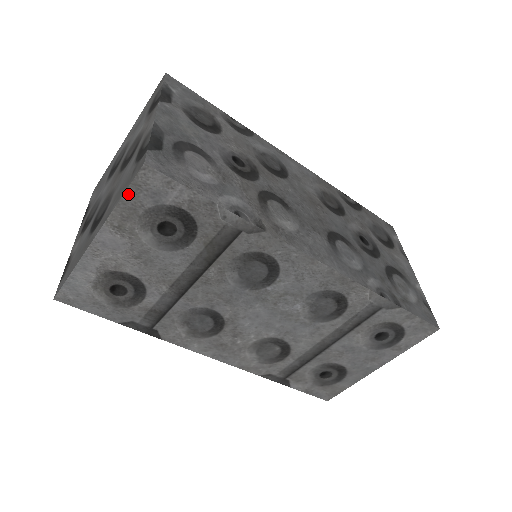
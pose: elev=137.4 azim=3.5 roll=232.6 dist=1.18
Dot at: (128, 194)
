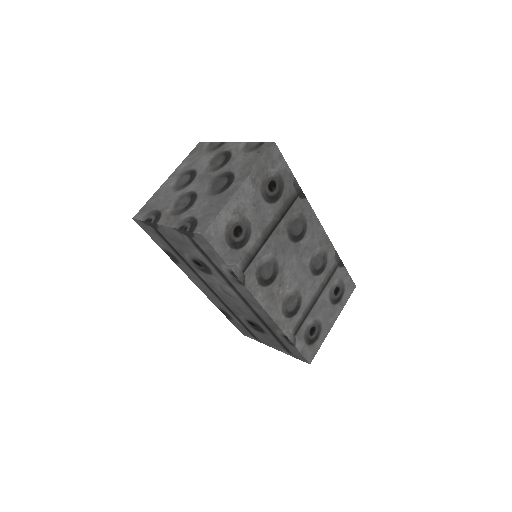
Dot at: (264, 158)
